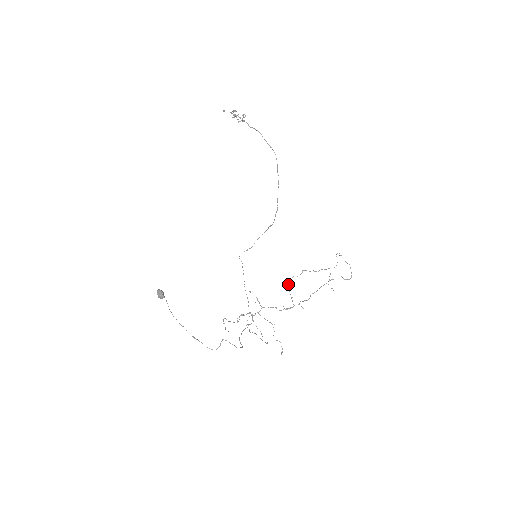
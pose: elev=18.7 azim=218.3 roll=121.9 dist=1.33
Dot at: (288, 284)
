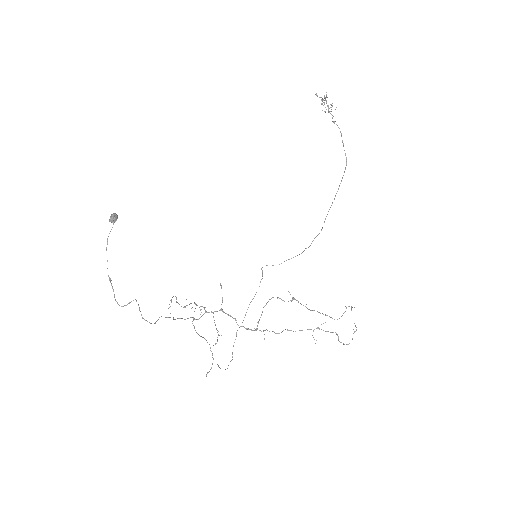
Dot at: occluded
